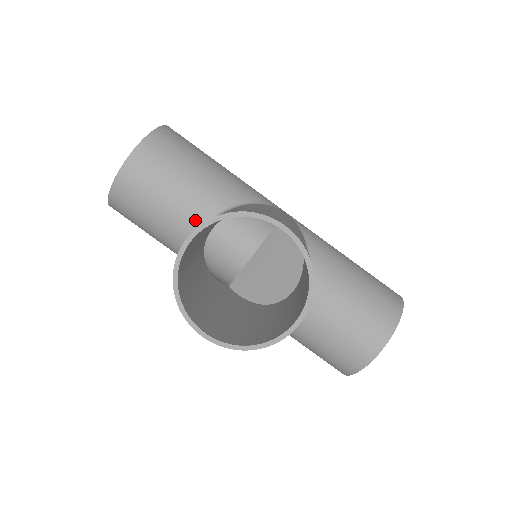
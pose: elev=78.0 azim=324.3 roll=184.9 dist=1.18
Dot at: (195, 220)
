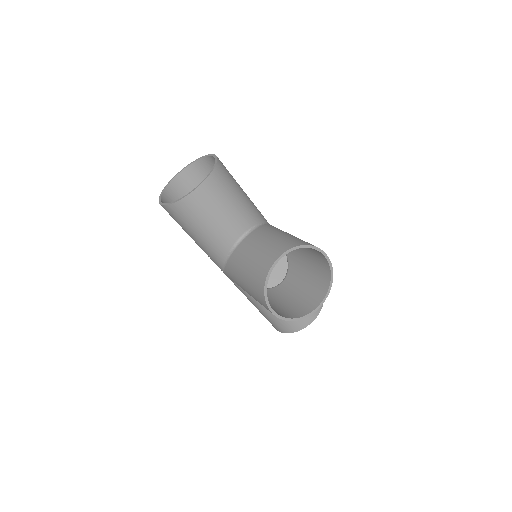
Dot at: (237, 231)
